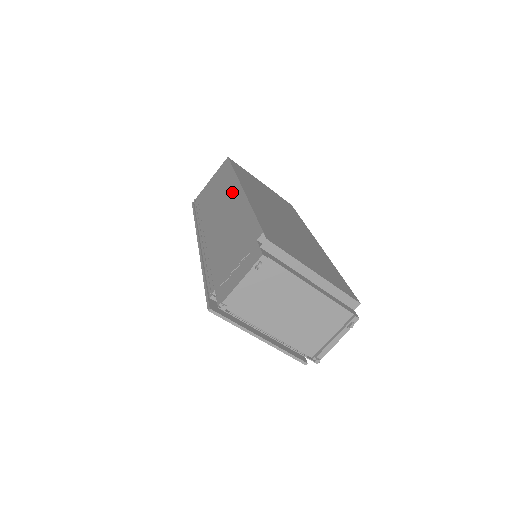
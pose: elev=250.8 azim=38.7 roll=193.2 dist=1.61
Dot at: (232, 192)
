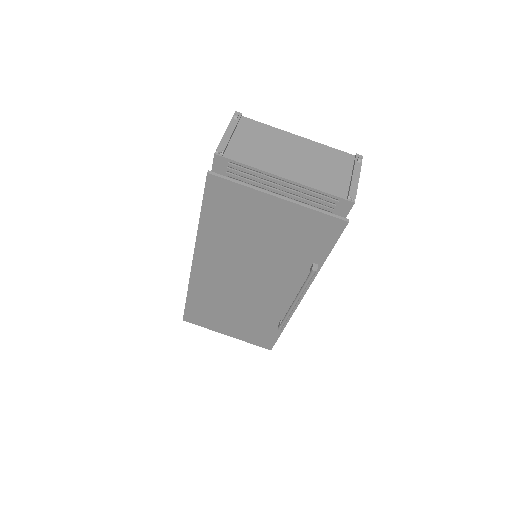
Dot at: occluded
